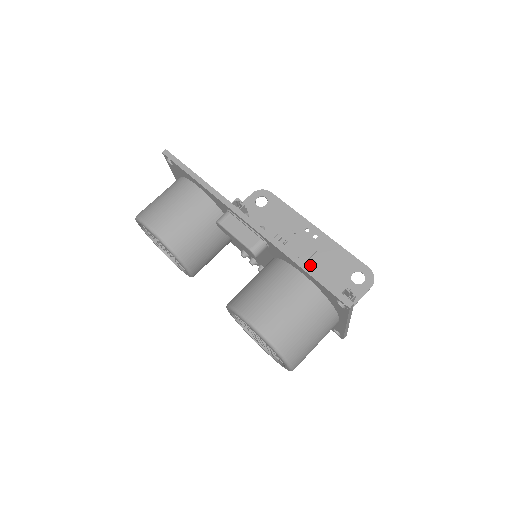
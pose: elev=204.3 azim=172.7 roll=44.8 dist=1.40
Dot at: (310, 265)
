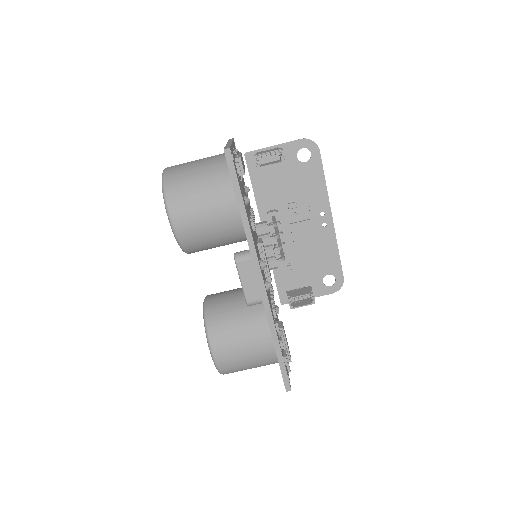
Dot at: (301, 247)
